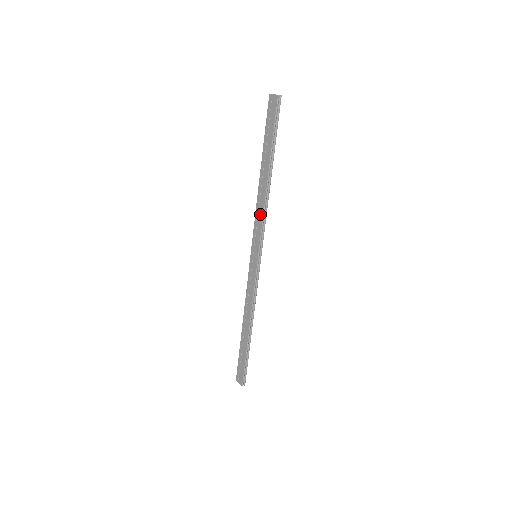
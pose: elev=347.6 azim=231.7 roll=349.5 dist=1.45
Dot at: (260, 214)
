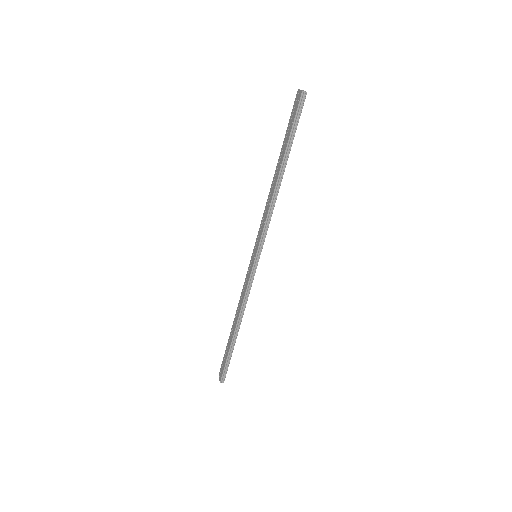
Dot at: (266, 213)
